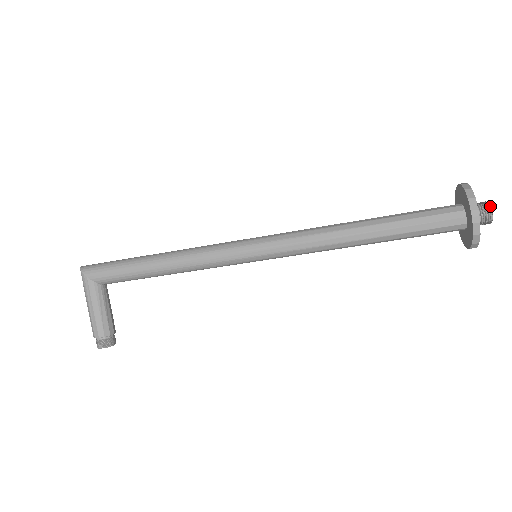
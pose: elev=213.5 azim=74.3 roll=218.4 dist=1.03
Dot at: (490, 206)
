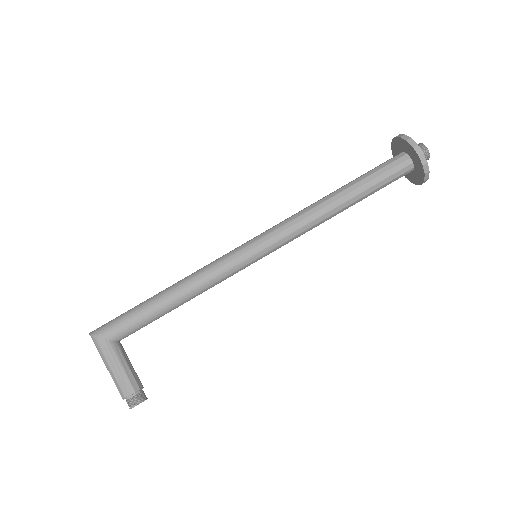
Dot at: (423, 145)
